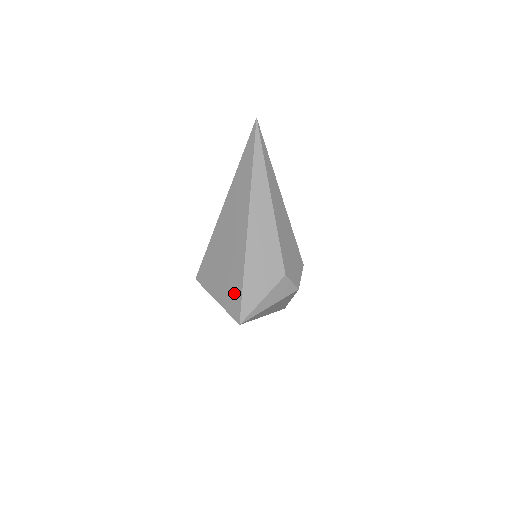
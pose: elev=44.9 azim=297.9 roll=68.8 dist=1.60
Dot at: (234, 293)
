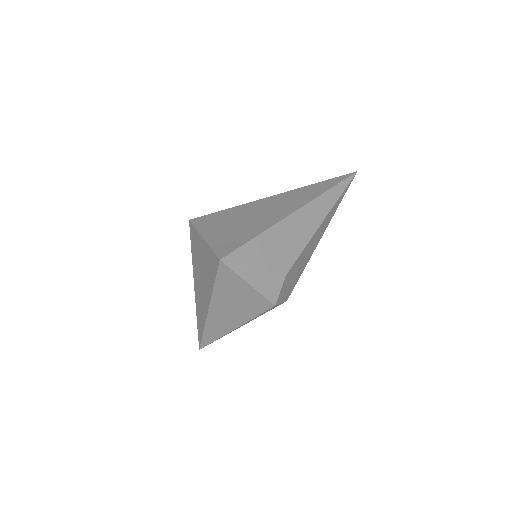
Dot at: (235, 240)
